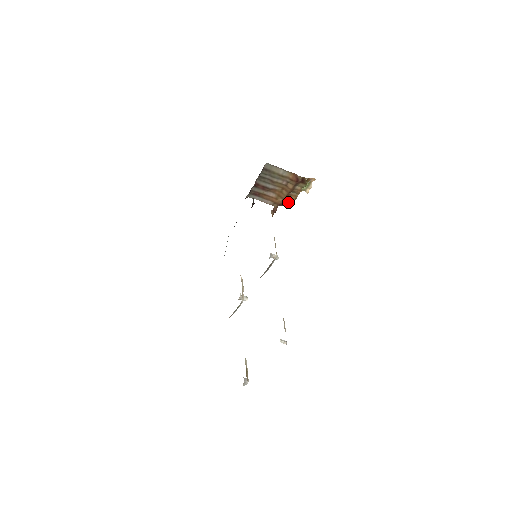
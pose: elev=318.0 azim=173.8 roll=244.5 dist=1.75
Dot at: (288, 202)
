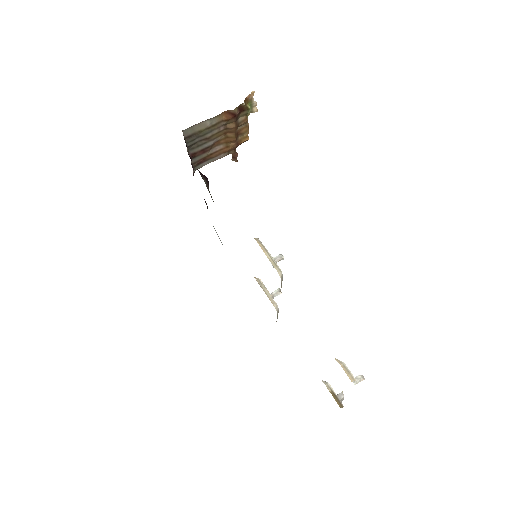
Dot at: (243, 138)
